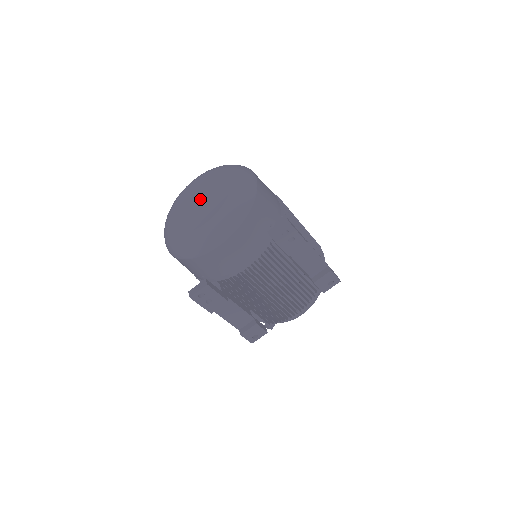
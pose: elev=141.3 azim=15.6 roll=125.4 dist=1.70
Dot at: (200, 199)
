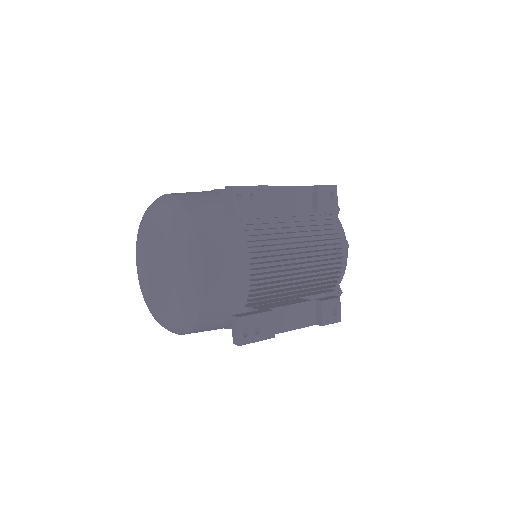
Dot at: (151, 265)
